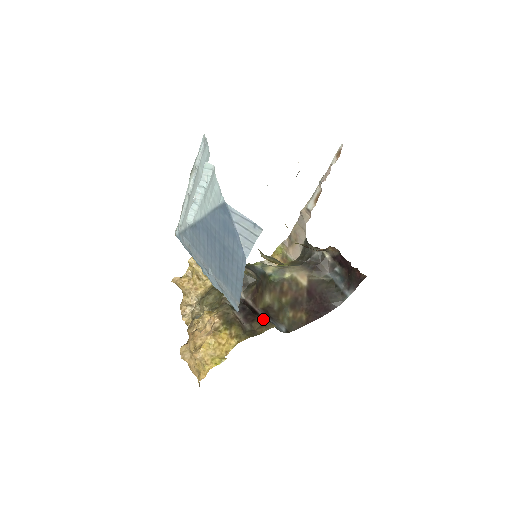
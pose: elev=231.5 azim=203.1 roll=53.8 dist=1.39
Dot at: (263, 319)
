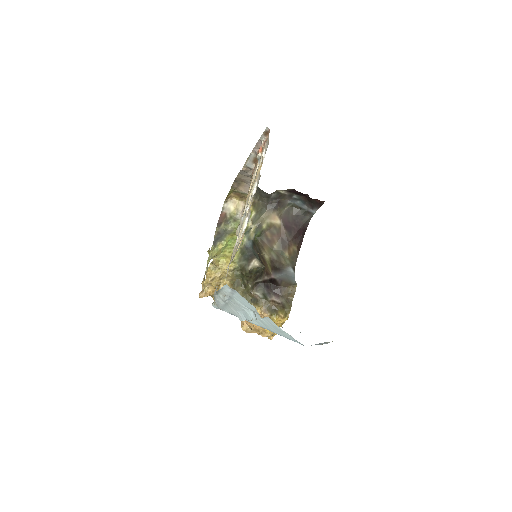
Dot at: (287, 288)
